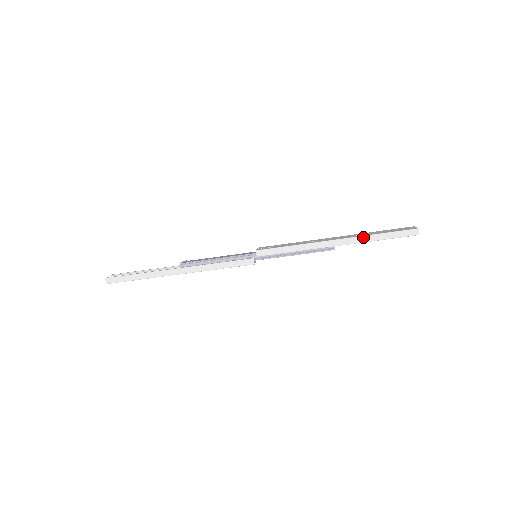
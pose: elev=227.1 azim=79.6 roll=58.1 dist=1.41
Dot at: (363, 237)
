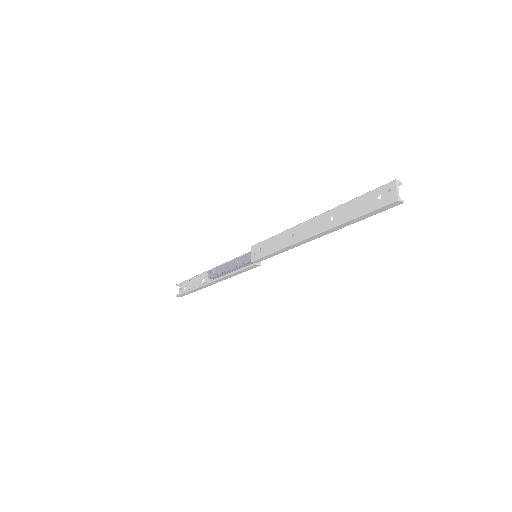
Dot at: (338, 226)
